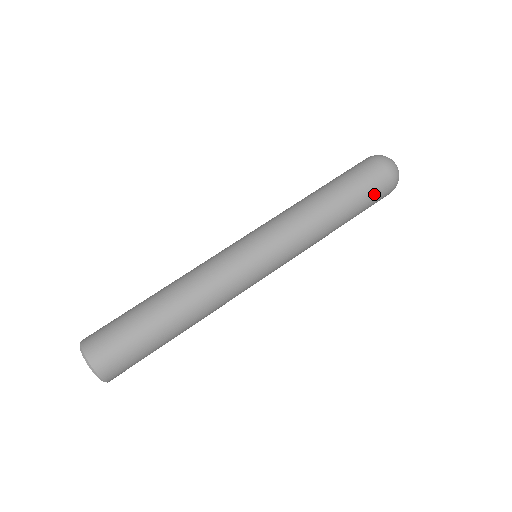
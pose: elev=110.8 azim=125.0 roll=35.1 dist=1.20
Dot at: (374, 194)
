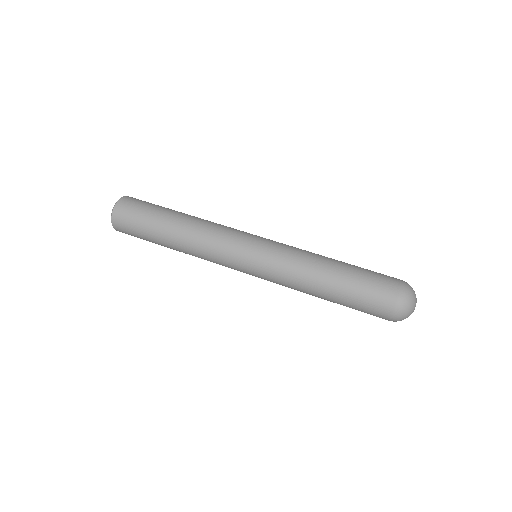
Dot at: (376, 281)
